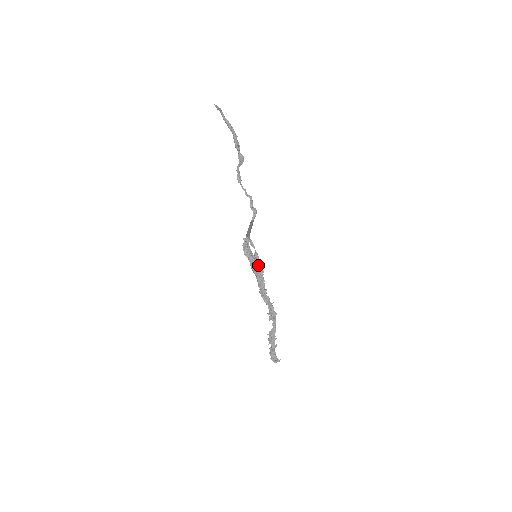
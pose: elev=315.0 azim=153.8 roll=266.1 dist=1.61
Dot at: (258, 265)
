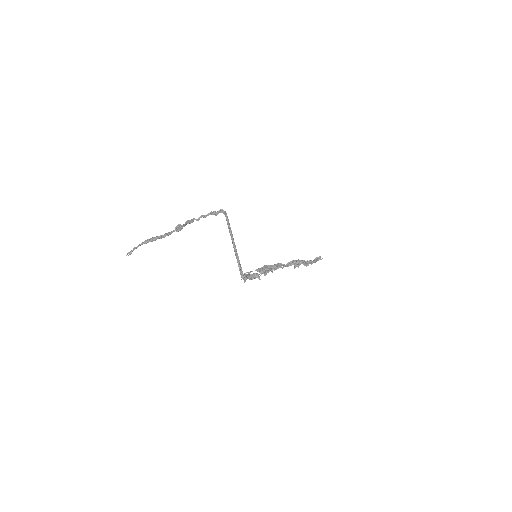
Dot at: (264, 272)
